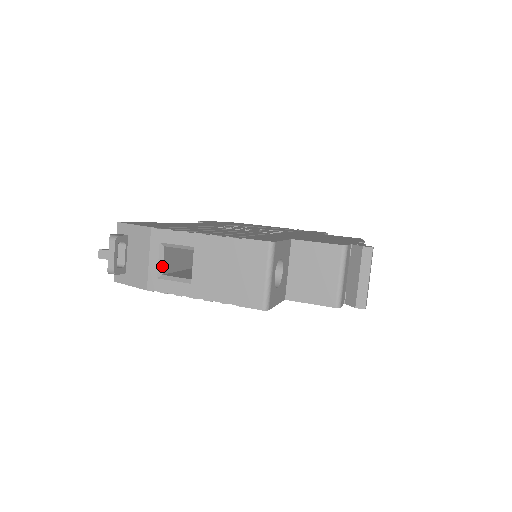
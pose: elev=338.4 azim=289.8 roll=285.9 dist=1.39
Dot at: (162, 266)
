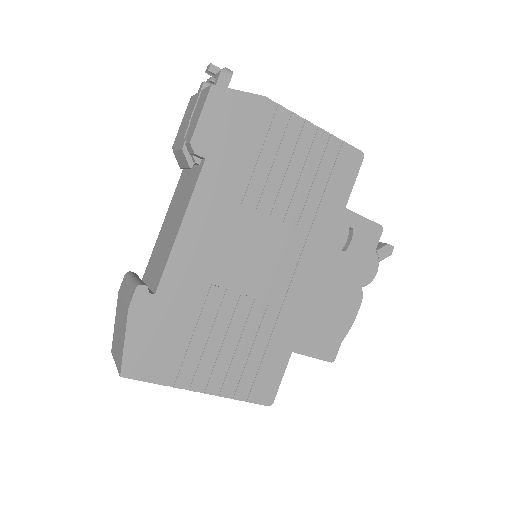
Dot at: occluded
